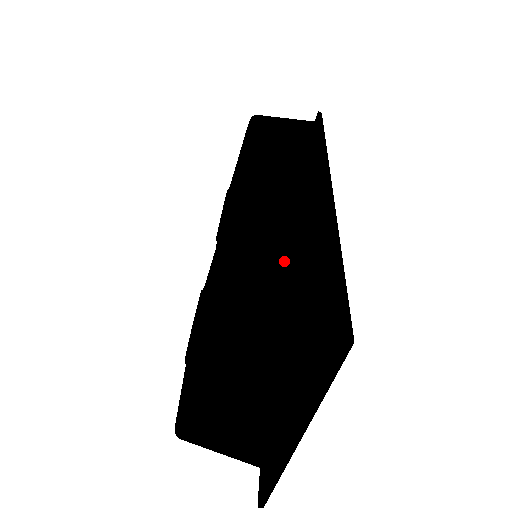
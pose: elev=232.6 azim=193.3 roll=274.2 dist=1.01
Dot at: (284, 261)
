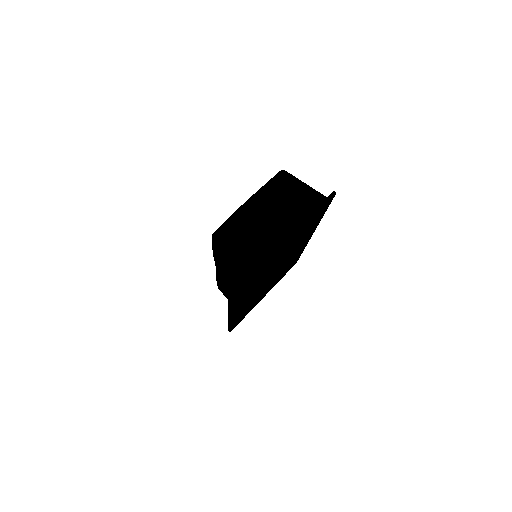
Dot at: occluded
